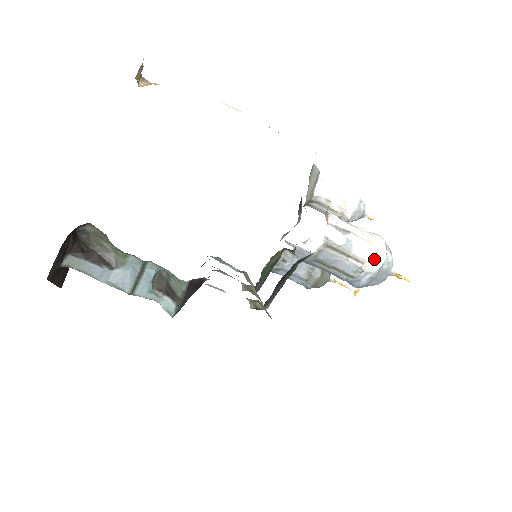
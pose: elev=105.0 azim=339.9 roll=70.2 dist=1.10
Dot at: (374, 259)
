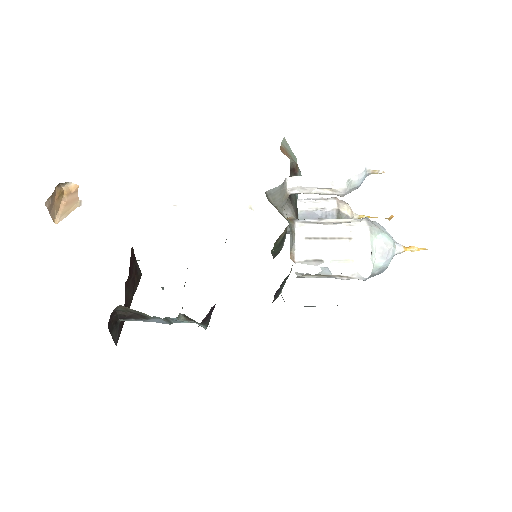
Dot at: (359, 274)
